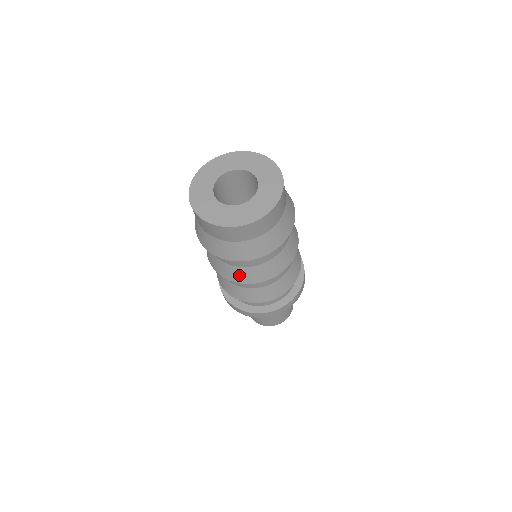
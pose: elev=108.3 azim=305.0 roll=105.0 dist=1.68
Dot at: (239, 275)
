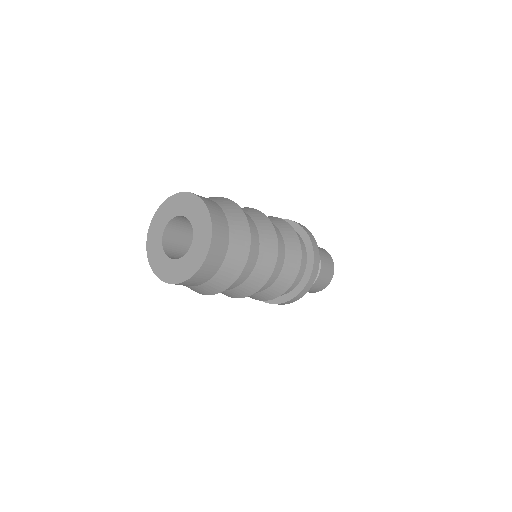
Dot at: (248, 289)
